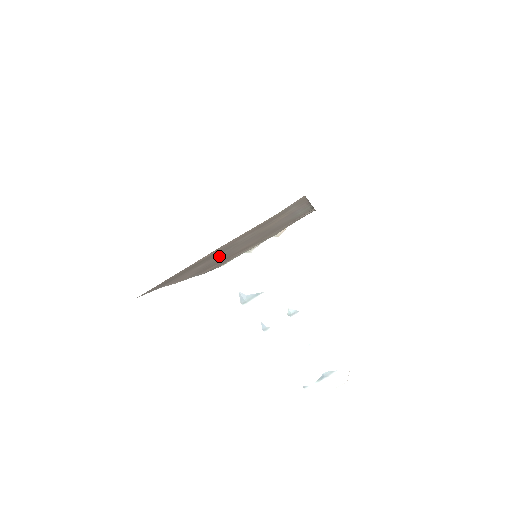
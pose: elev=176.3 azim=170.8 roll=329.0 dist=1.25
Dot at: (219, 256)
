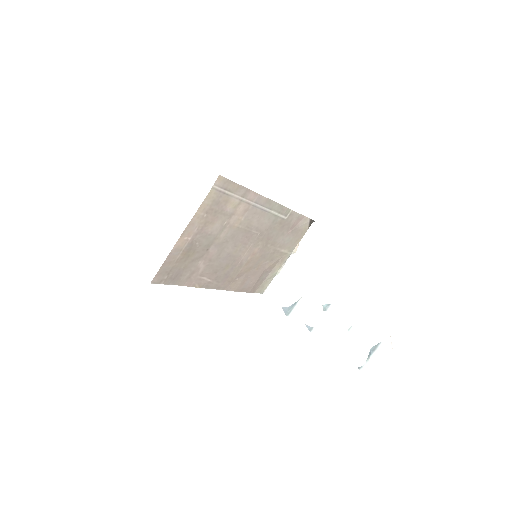
Dot at: (215, 255)
